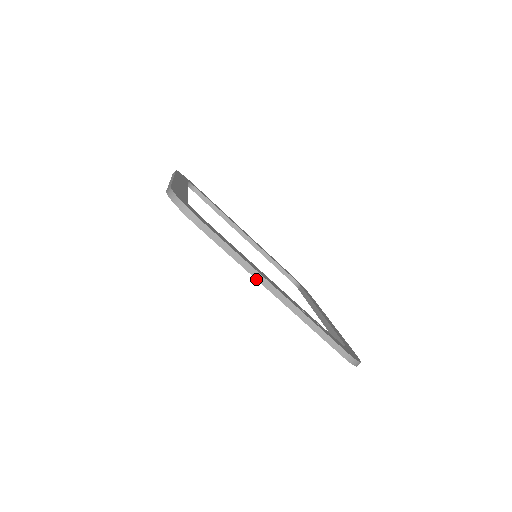
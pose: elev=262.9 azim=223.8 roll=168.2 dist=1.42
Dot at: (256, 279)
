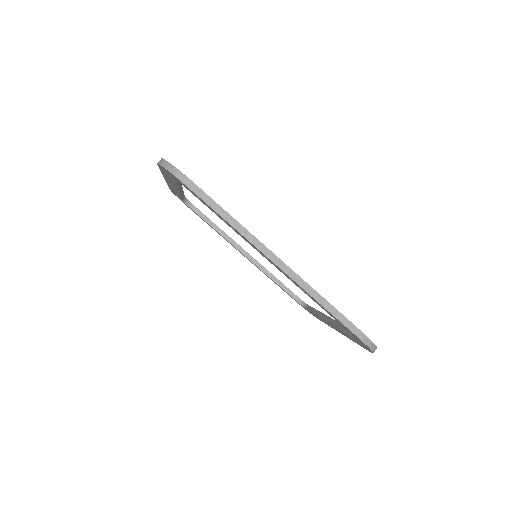
Dot at: (253, 244)
